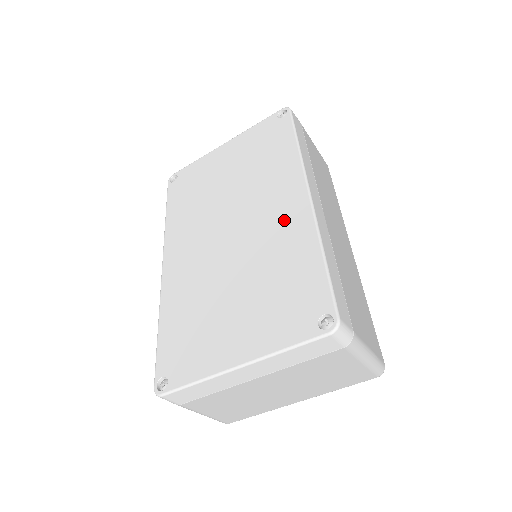
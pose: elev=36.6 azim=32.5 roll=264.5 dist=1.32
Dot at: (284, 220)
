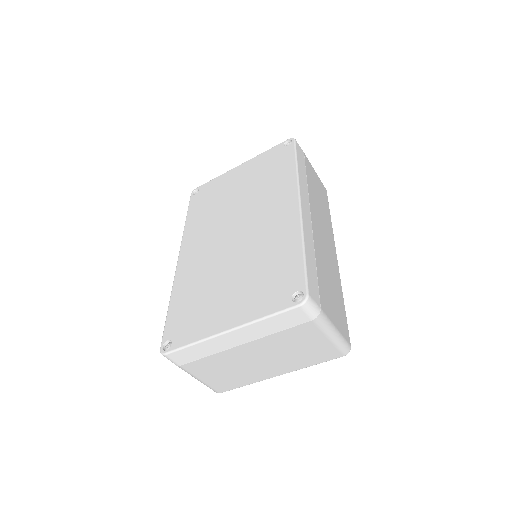
Dot at: (278, 223)
